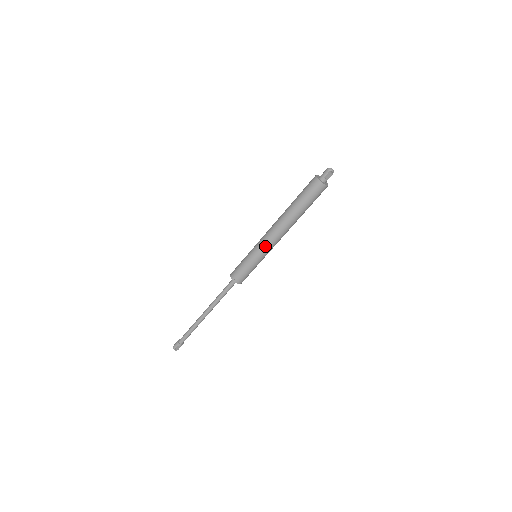
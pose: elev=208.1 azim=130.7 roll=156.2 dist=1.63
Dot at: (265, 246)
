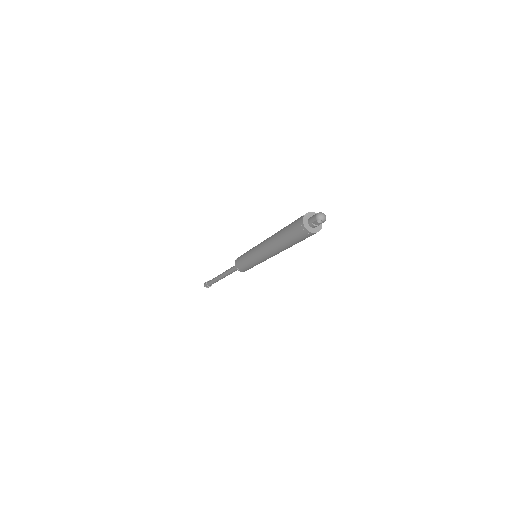
Dot at: (258, 256)
